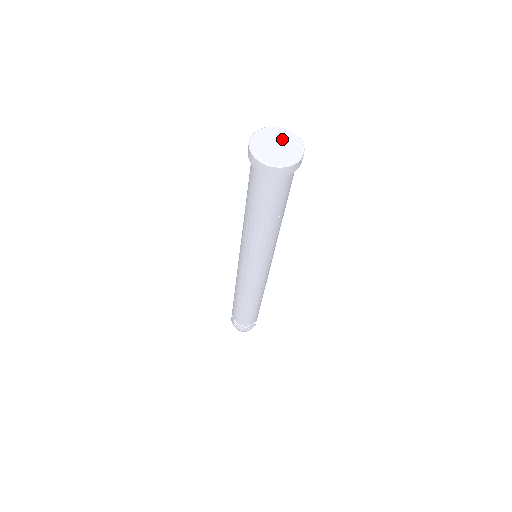
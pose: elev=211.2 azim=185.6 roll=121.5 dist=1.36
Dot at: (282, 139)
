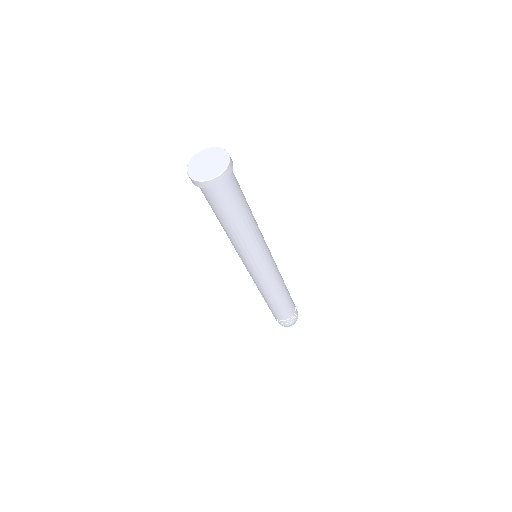
Dot at: (213, 157)
